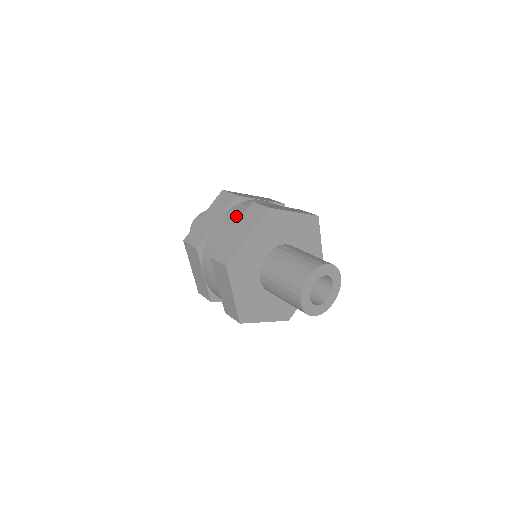
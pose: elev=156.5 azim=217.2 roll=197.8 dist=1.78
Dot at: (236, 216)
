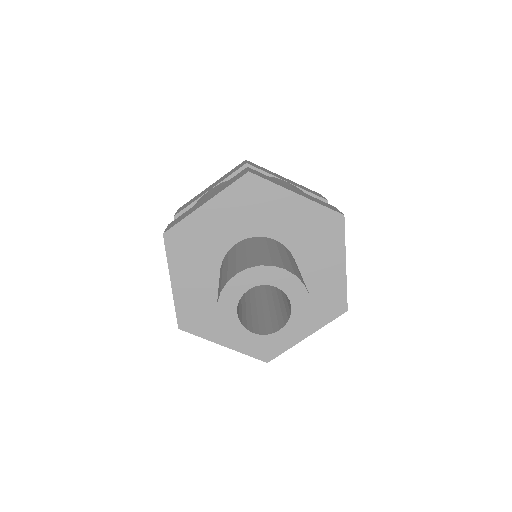
Dot at: occluded
